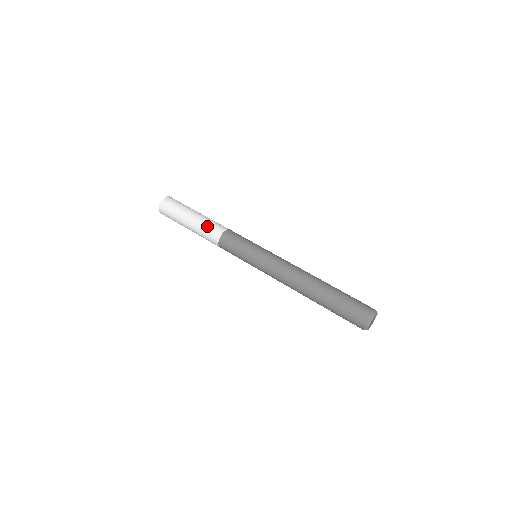
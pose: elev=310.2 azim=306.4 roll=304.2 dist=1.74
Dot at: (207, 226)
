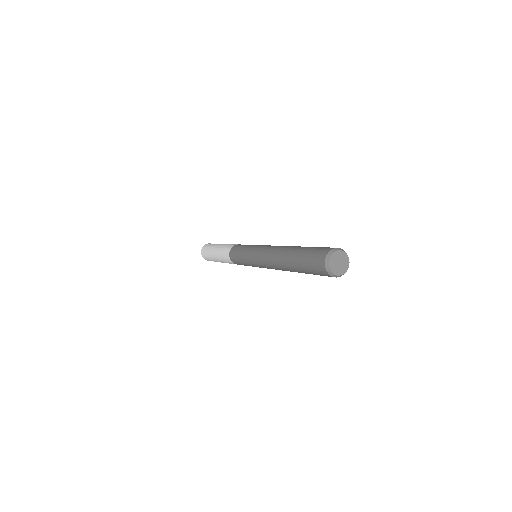
Dot at: (224, 247)
